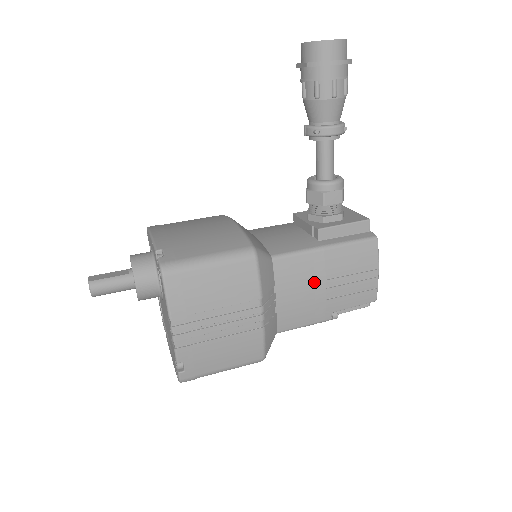
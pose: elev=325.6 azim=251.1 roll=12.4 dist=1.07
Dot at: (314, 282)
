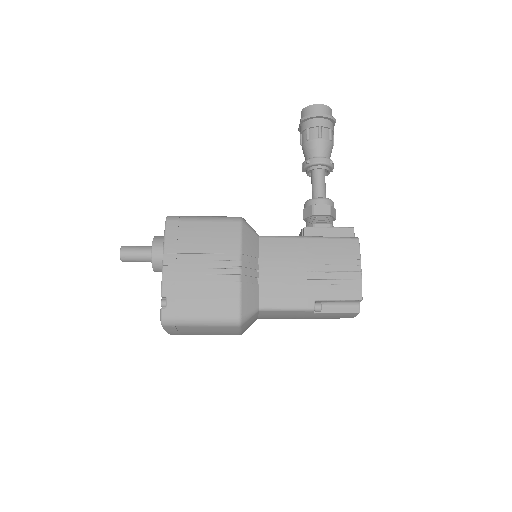
Dot at: (296, 263)
